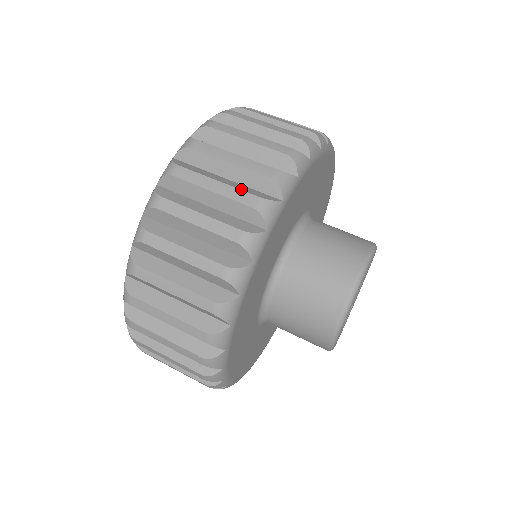
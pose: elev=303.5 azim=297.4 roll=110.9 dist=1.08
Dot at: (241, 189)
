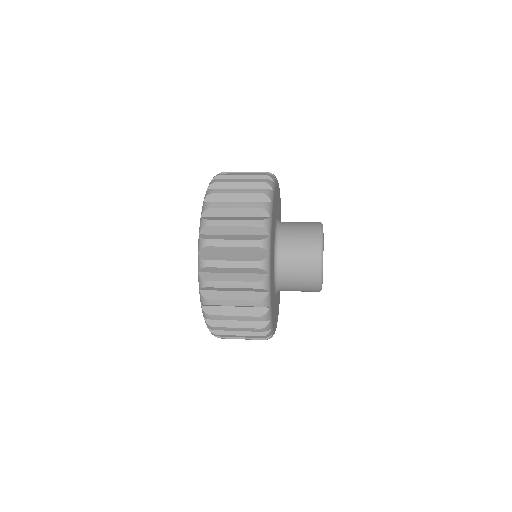
Dot at: (248, 219)
